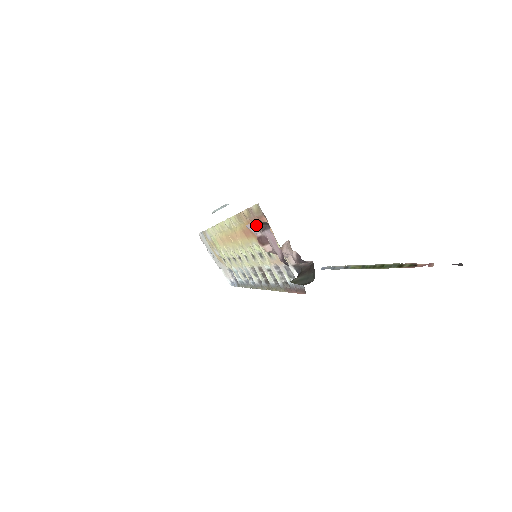
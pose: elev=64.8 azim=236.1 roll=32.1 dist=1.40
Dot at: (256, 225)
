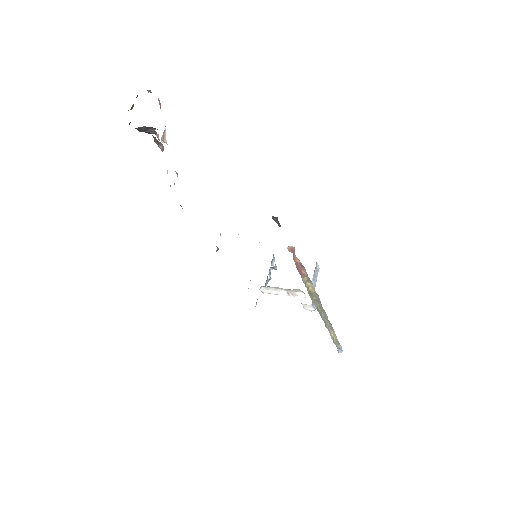
Dot at: occluded
